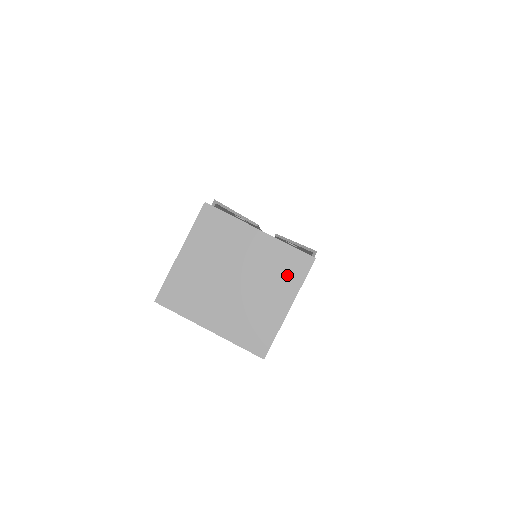
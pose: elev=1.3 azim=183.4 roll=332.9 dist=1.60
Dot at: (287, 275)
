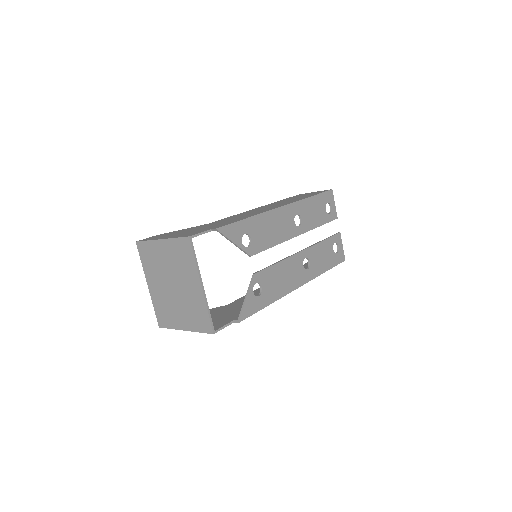
Dot at: (195, 319)
